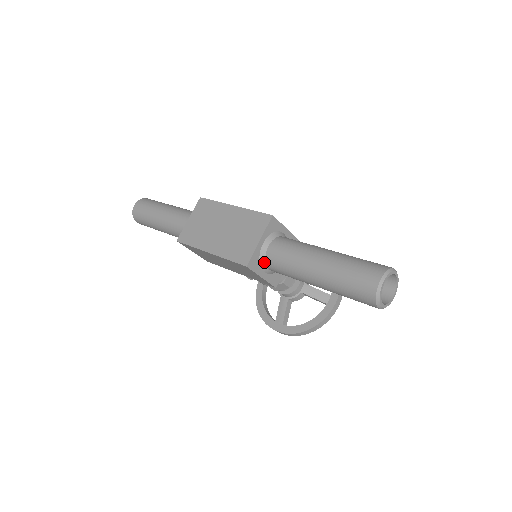
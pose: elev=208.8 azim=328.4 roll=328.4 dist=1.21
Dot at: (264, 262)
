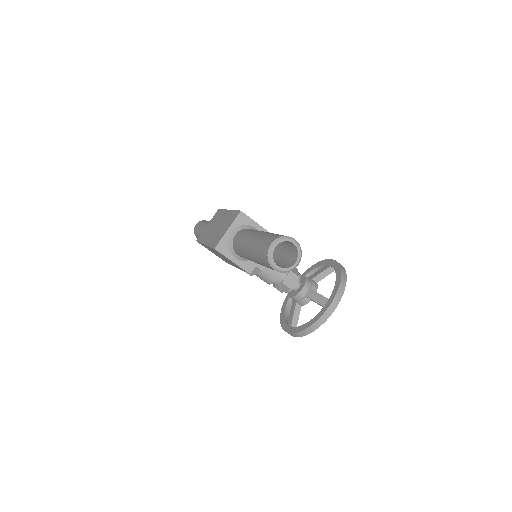
Dot at: (232, 248)
